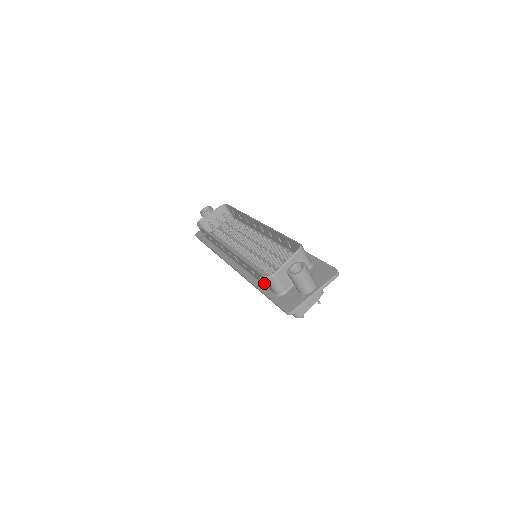
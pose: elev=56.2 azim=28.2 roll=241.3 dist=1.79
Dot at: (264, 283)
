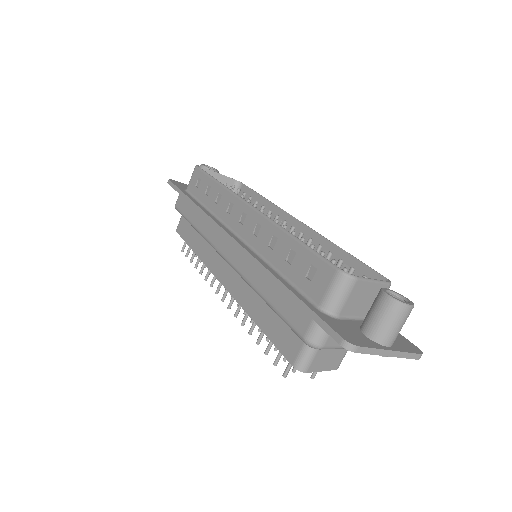
Dot at: (304, 281)
